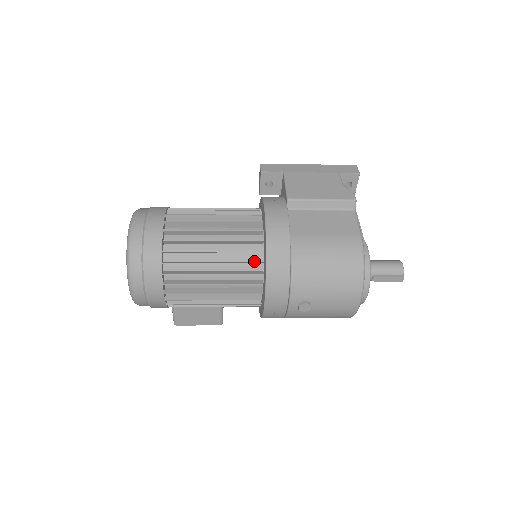
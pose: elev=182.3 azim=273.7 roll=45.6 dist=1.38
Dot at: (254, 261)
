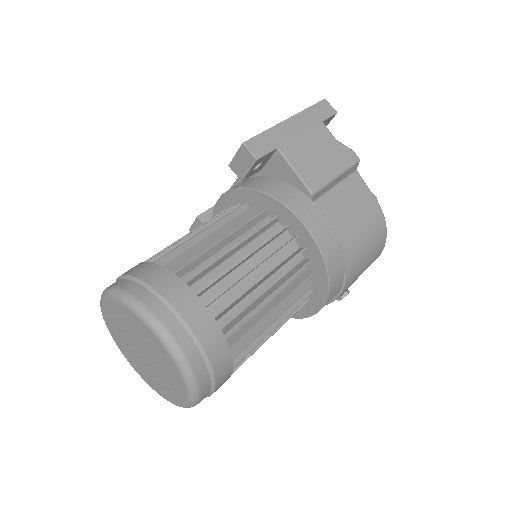
Dot at: occluded
